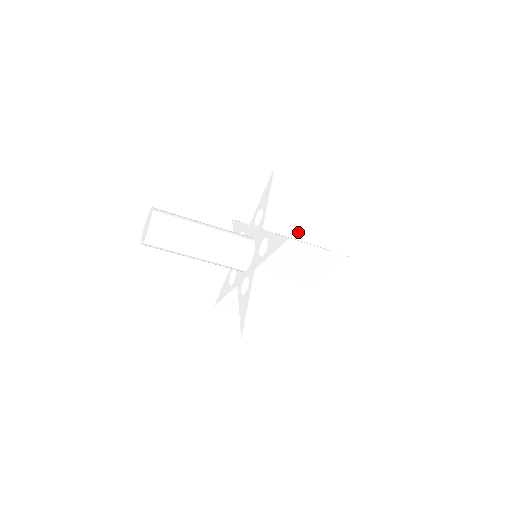
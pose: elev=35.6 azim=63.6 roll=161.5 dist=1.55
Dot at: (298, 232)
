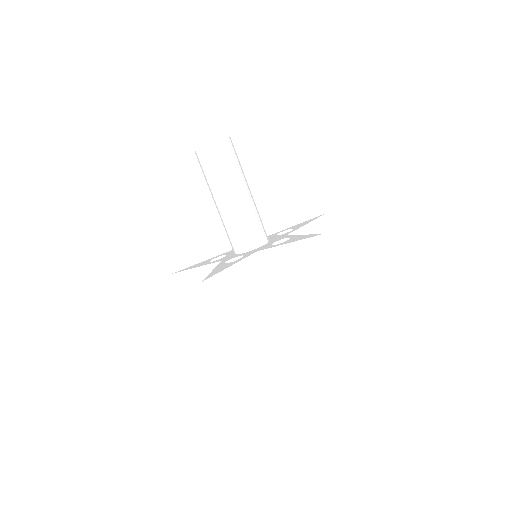
Dot at: occluded
